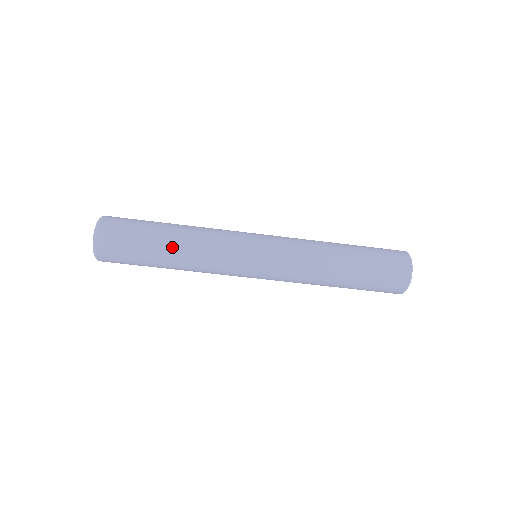
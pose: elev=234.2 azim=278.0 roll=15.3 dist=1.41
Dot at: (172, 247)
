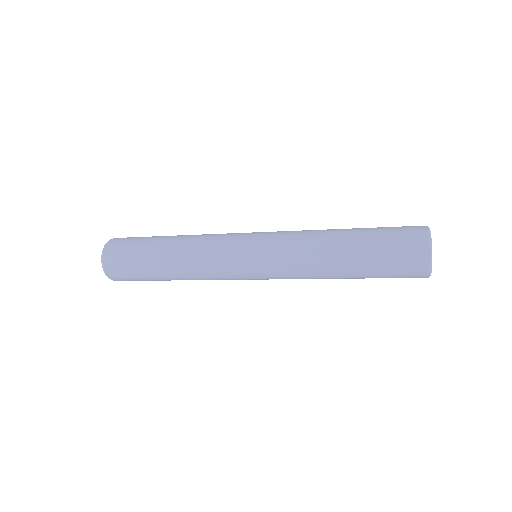
Dot at: occluded
